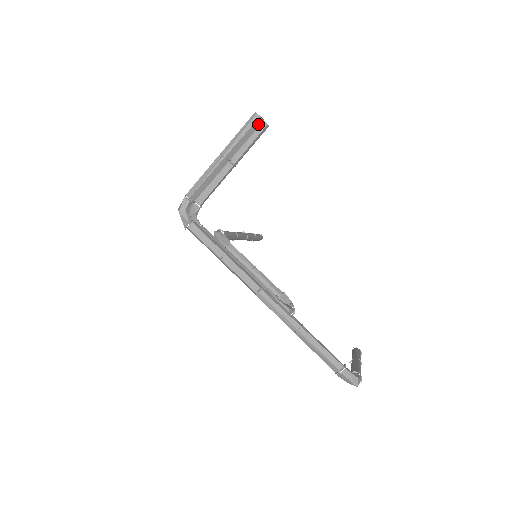
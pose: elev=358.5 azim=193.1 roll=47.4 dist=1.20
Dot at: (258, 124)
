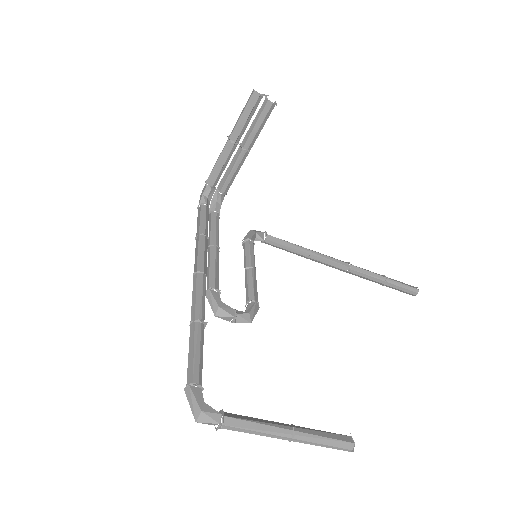
Dot at: (256, 100)
